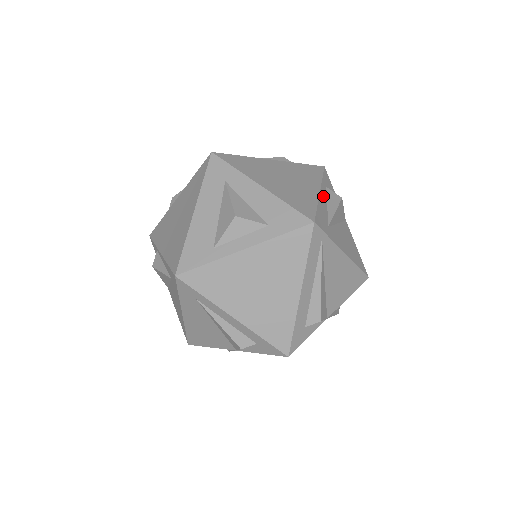
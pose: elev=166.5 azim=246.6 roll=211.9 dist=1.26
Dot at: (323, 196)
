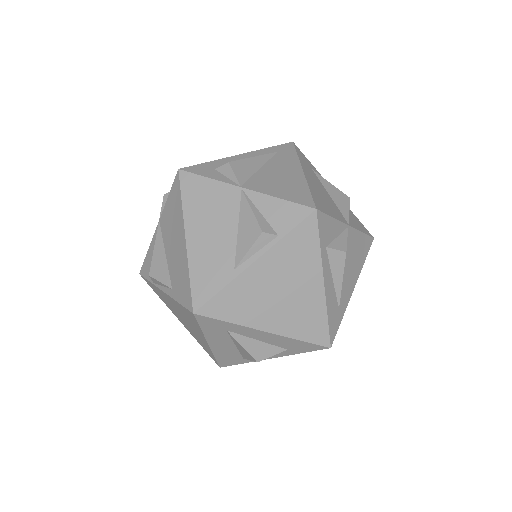
Dot at: (327, 279)
